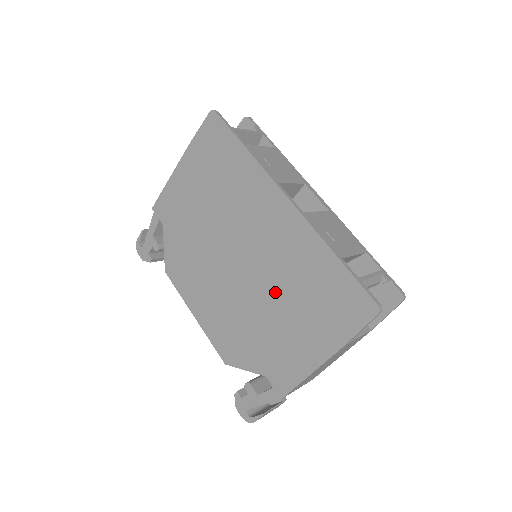
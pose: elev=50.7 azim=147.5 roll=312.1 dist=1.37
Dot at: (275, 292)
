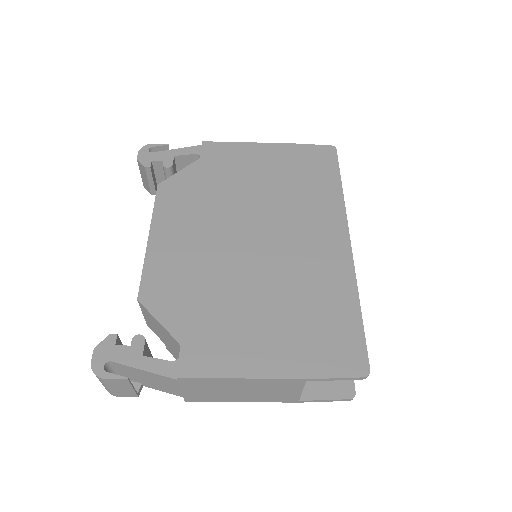
Dot at: (271, 287)
